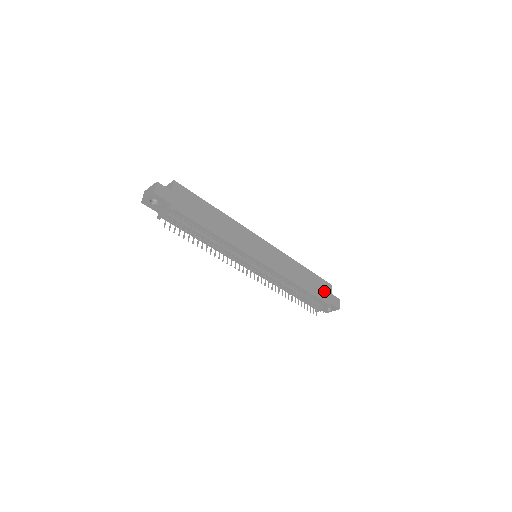
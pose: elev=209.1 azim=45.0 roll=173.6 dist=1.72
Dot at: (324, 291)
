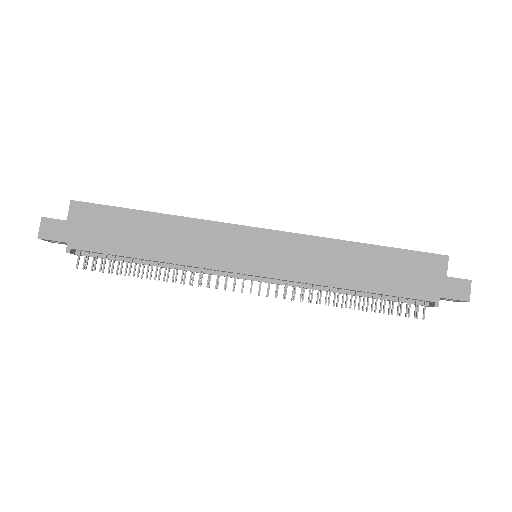
Dot at: (423, 277)
